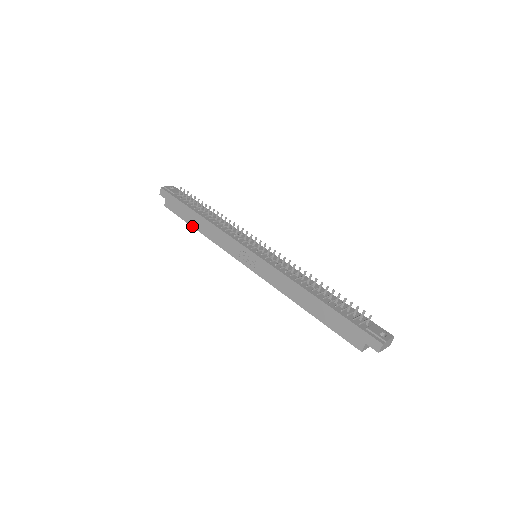
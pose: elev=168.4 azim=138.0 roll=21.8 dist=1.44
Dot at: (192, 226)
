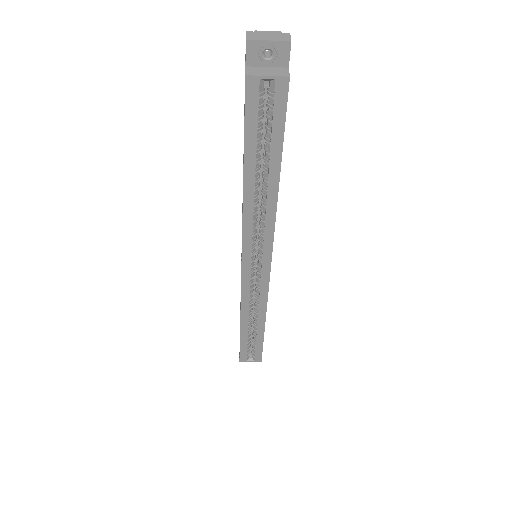
Dot at: (240, 331)
